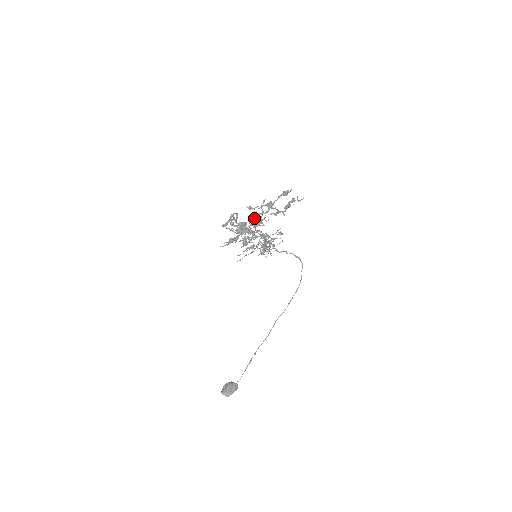
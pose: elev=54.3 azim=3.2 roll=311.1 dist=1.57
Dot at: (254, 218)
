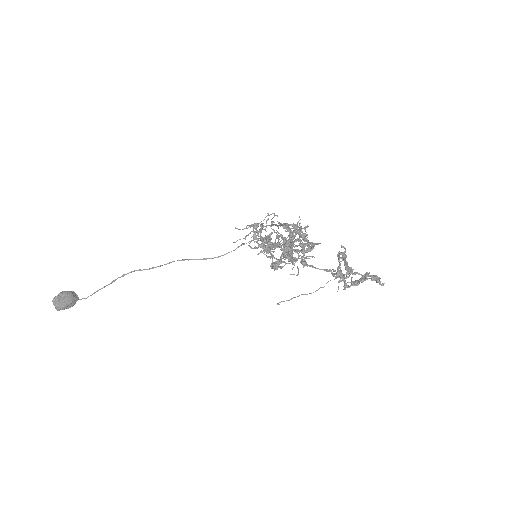
Dot at: occluded
